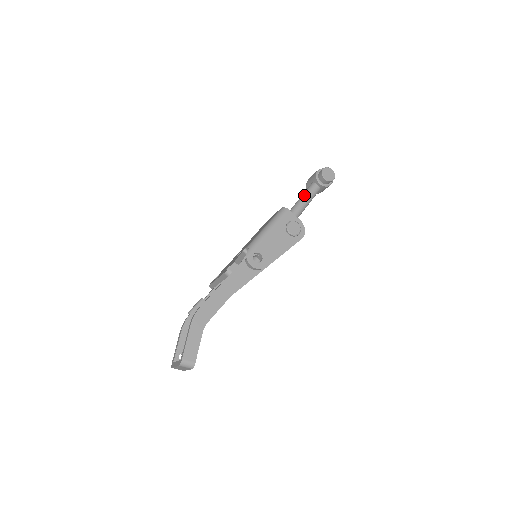
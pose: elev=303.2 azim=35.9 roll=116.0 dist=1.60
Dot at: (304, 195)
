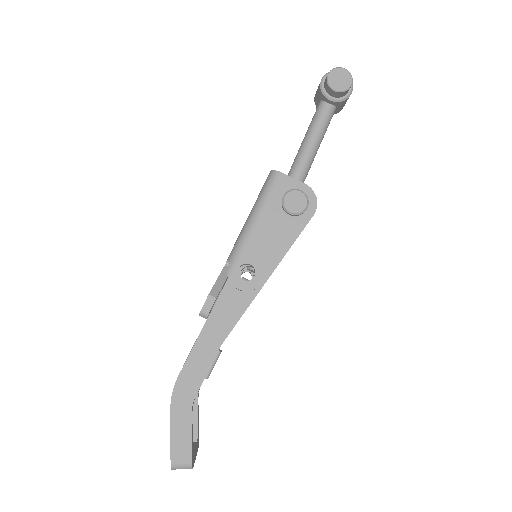
Dot at: (309, 129)
